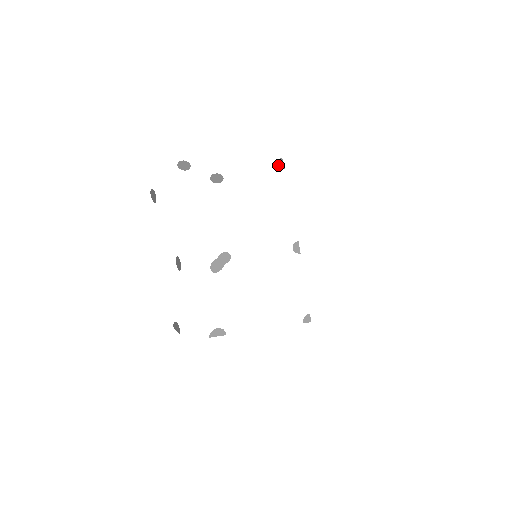
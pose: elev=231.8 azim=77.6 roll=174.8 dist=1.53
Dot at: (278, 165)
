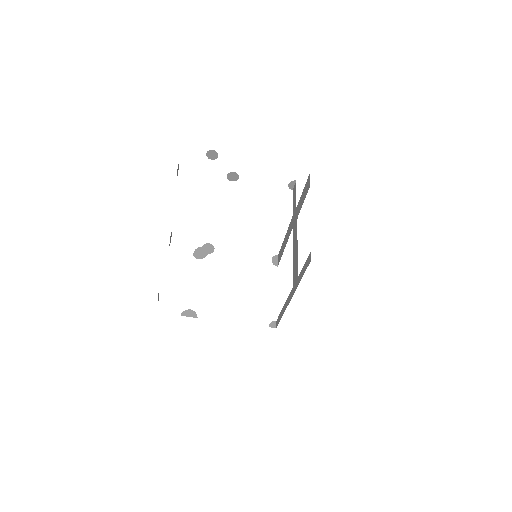
Dot at: (289, 185)
